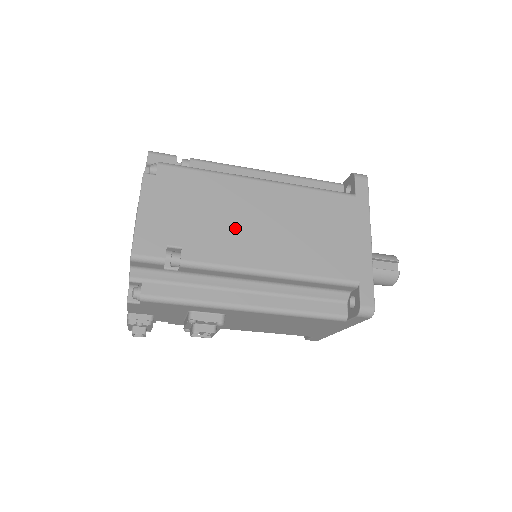
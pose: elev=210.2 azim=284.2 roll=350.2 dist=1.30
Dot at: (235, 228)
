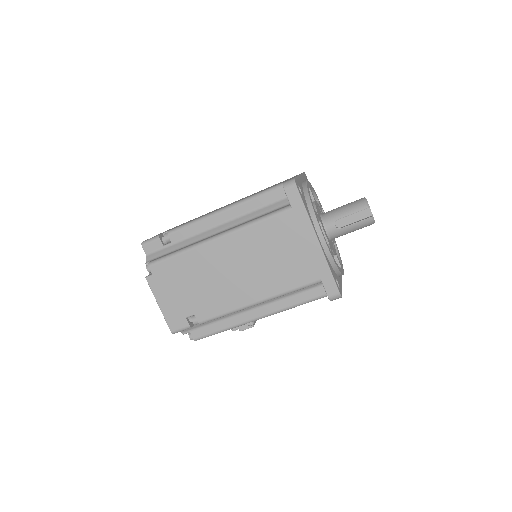
Dot at: (218, 285)
